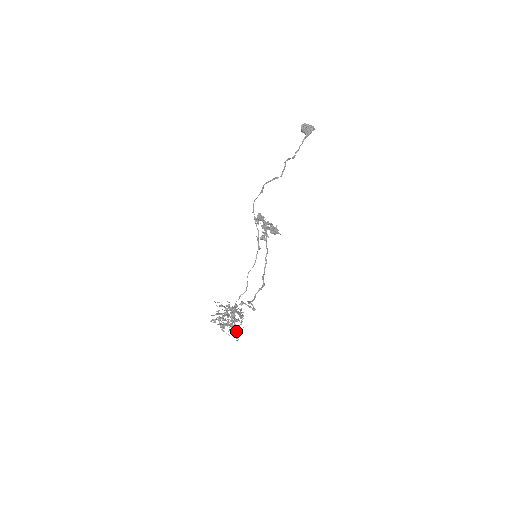
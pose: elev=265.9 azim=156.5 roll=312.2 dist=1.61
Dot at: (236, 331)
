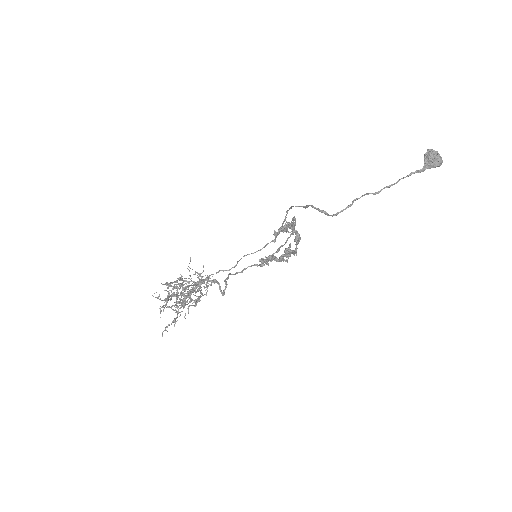
Dot at: (172, 321)
